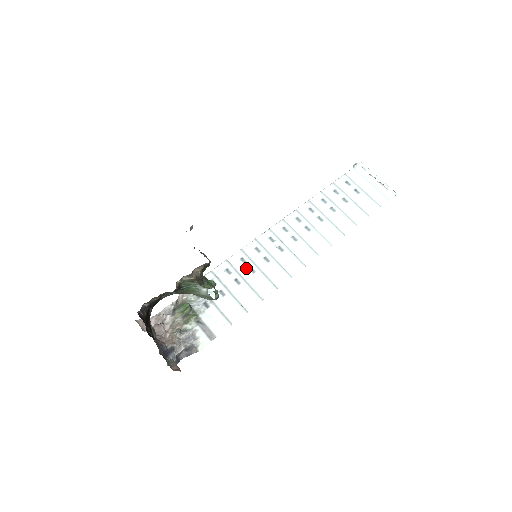
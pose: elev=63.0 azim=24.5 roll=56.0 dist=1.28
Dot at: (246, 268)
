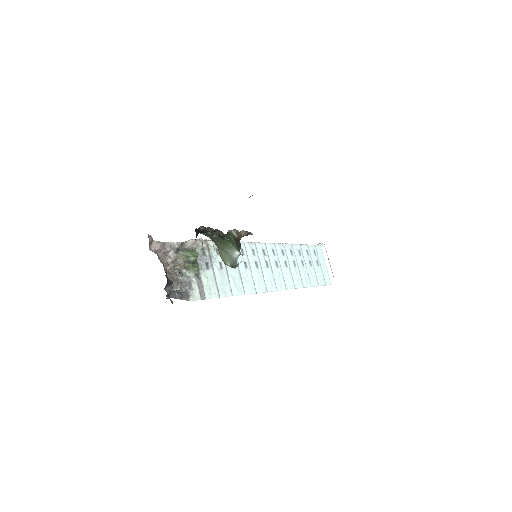
Dot at: (243, 259)
